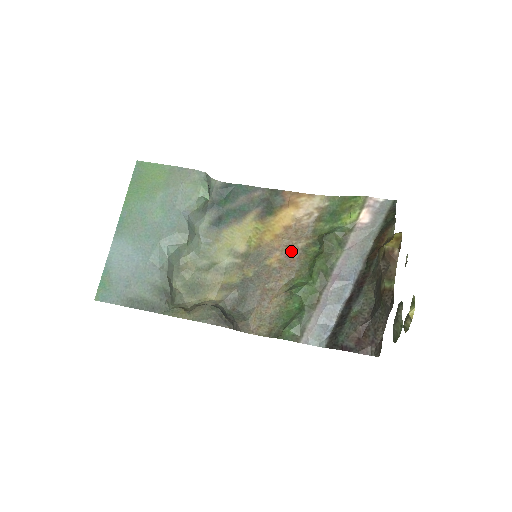
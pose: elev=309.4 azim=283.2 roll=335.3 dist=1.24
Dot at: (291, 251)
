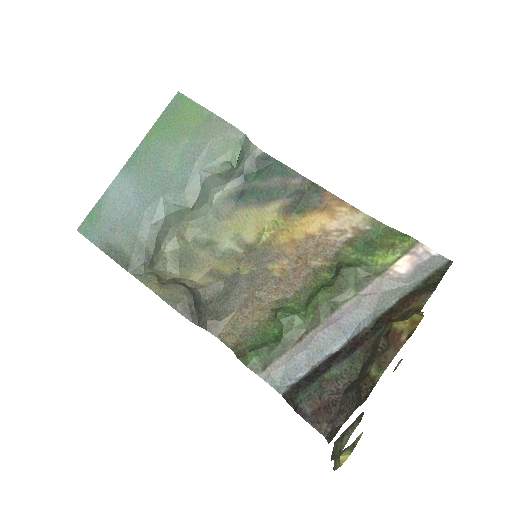
Dot at: (301, 265)
